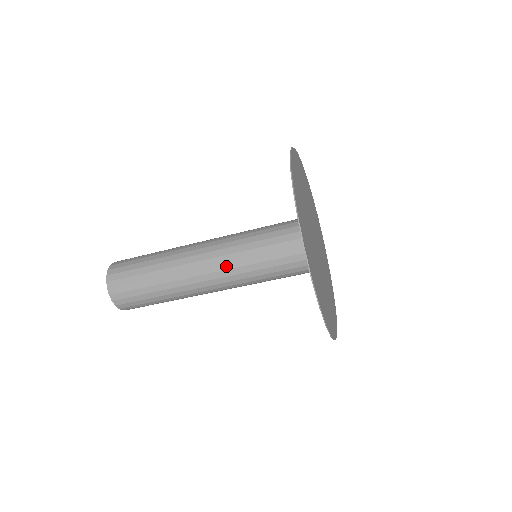
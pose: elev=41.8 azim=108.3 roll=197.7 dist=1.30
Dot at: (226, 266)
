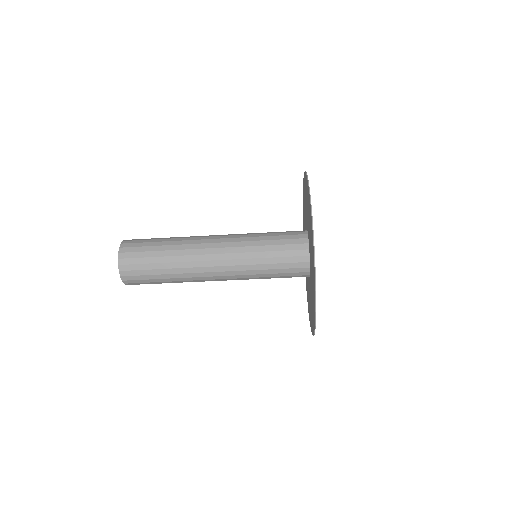
Dot at: (233, 262)
